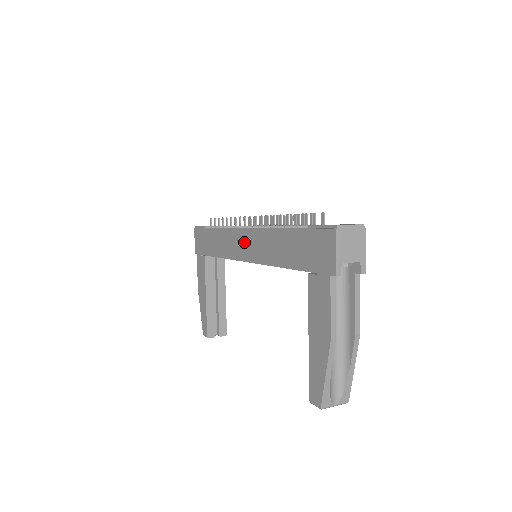
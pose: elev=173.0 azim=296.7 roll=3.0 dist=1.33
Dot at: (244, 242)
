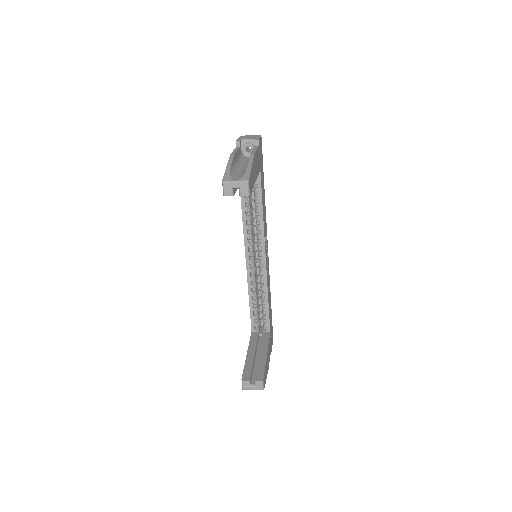
Dot at: occluded
